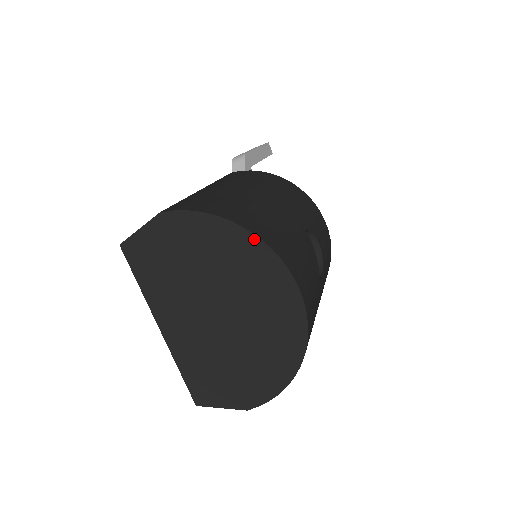
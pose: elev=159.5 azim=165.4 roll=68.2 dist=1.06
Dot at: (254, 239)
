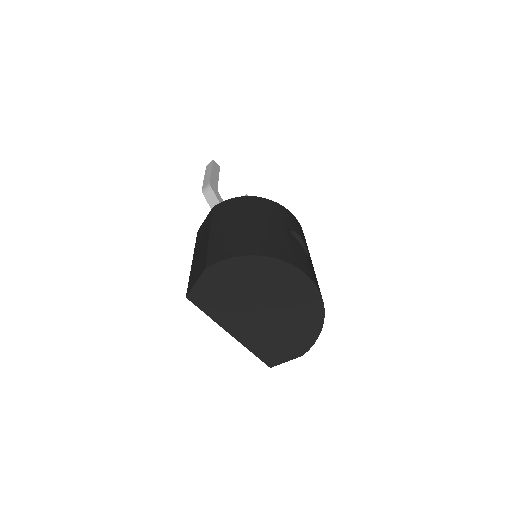
Dot at: (270, 259)
